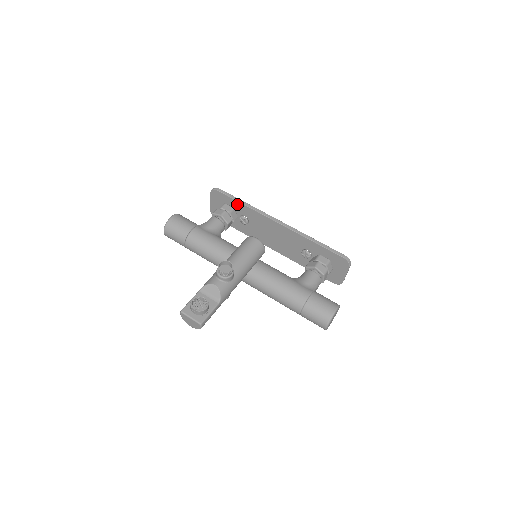
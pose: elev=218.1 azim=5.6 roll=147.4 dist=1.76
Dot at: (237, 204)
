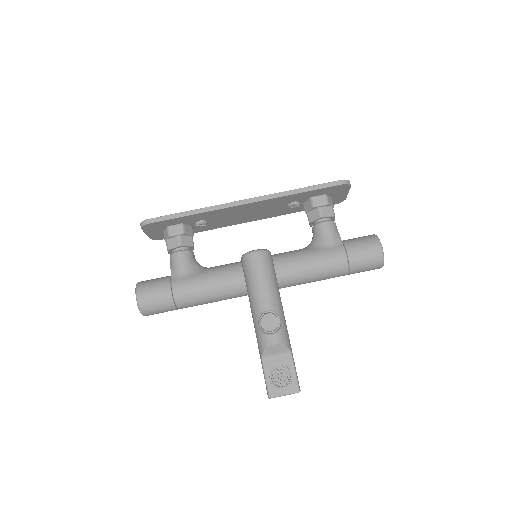
Dot at: (183, 219)
